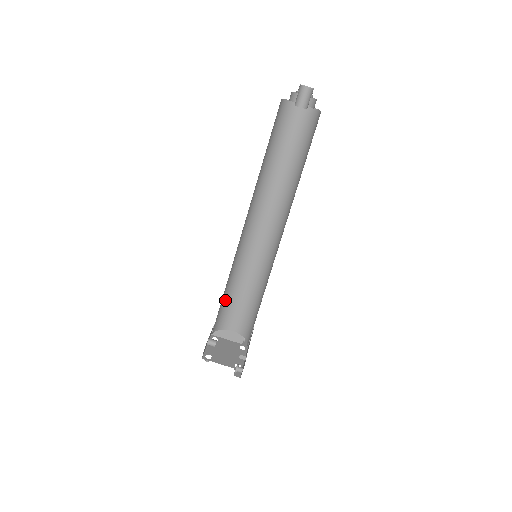
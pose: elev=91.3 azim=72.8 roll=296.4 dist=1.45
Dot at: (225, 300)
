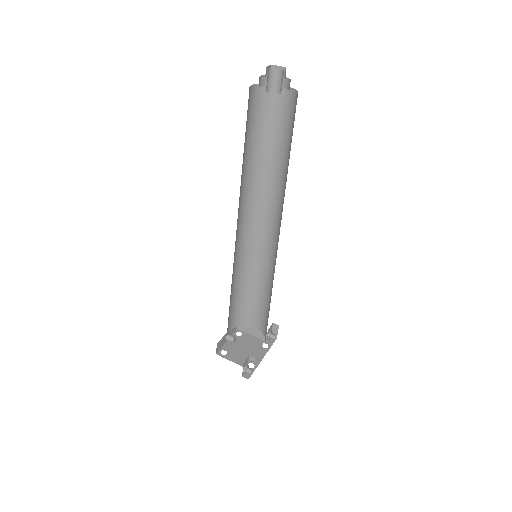
Dot at: (240, 297)
